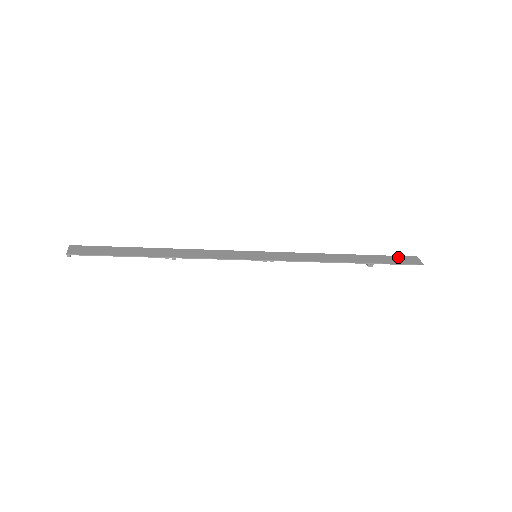
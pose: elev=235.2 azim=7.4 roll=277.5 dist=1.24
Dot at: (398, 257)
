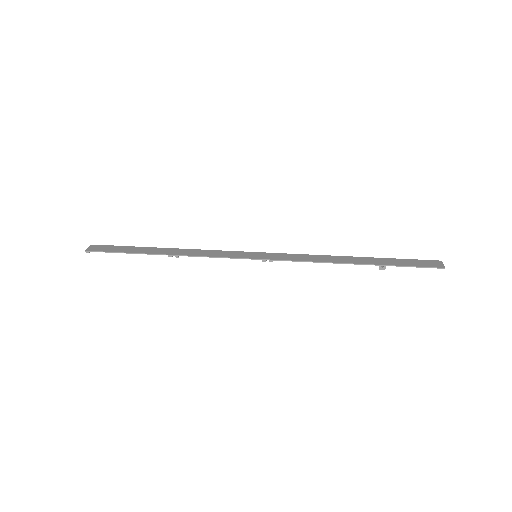
Dot at: (416, 260)
